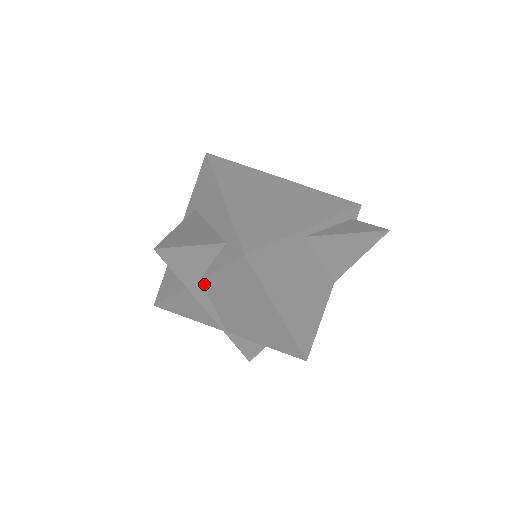
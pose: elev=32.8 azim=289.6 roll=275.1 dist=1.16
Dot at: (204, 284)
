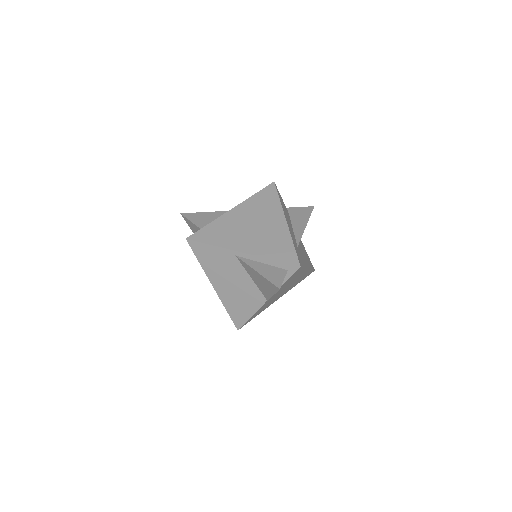
Dot at: occluded
